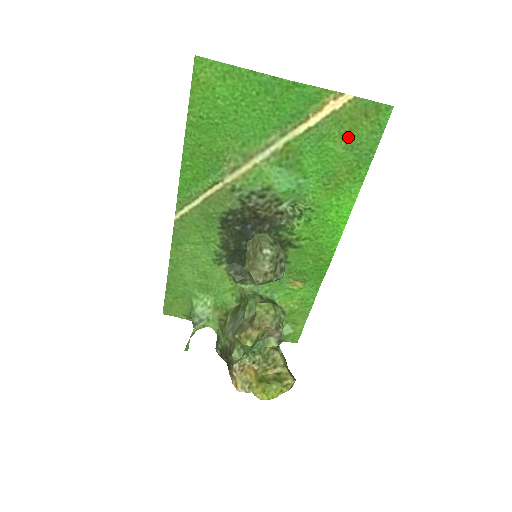
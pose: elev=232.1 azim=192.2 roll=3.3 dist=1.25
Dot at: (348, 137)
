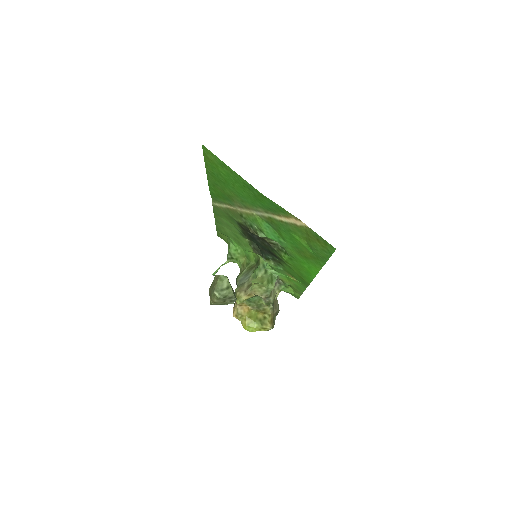
Dot at: (308, 241)
